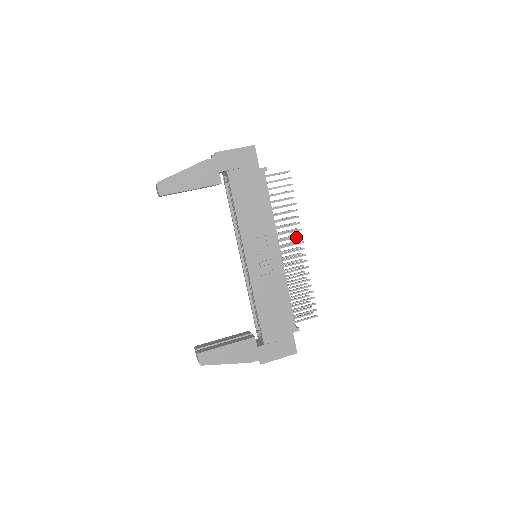
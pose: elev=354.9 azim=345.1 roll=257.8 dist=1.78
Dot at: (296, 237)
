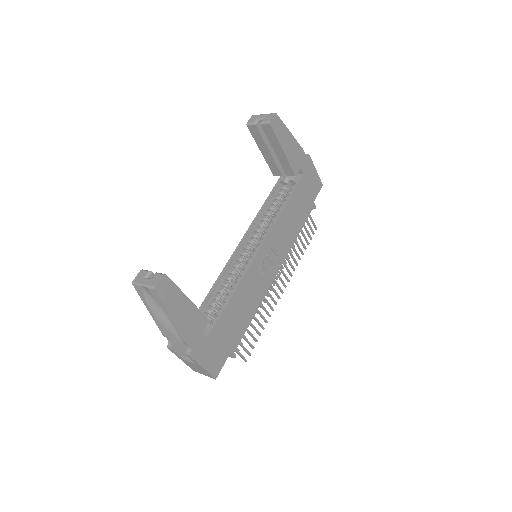
Dot at: (287, 277)
